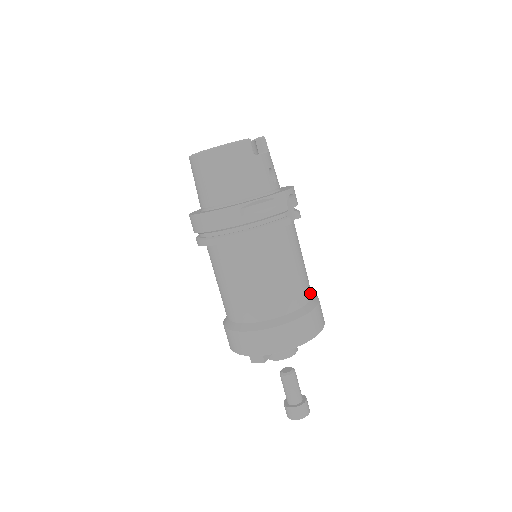
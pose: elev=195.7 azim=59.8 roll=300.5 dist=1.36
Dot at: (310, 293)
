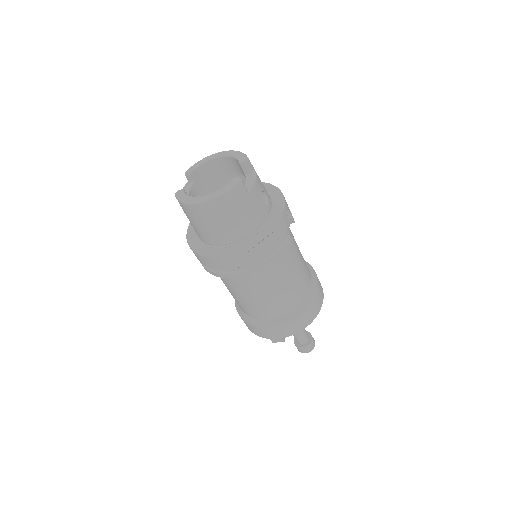
Dot at: (309, 274)
